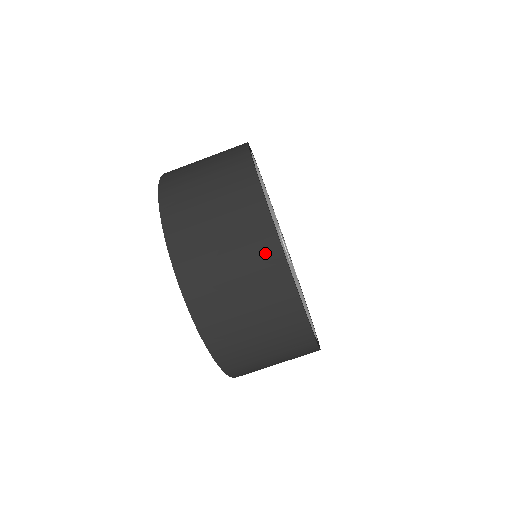
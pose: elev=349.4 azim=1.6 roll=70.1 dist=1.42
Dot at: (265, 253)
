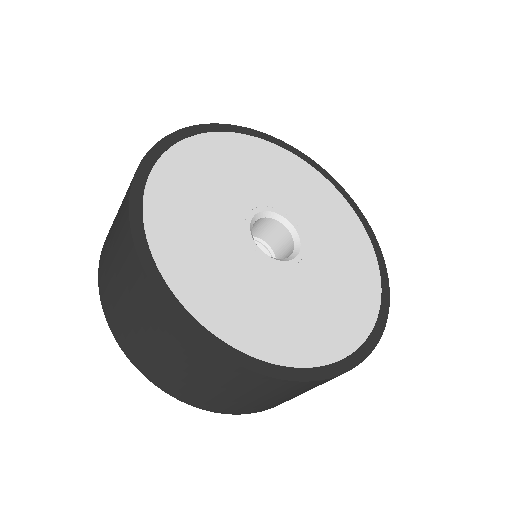
Dot at: (126, 198)
